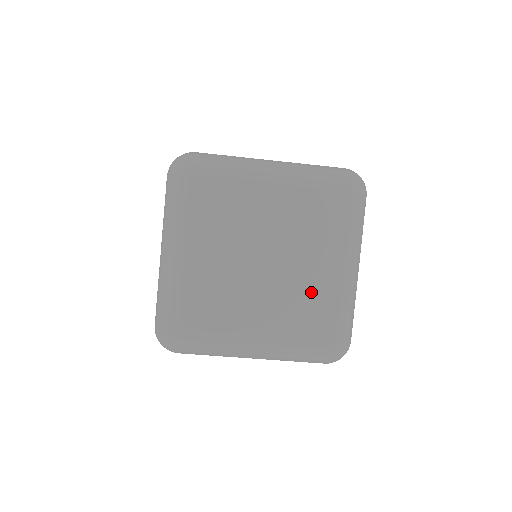
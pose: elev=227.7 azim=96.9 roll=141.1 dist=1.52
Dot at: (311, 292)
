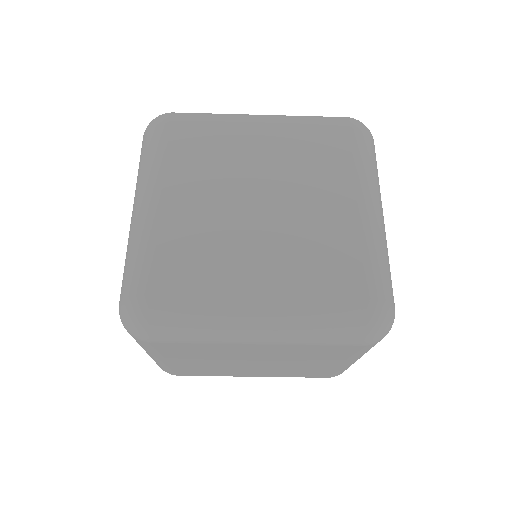
Dot at: (326, 234)
